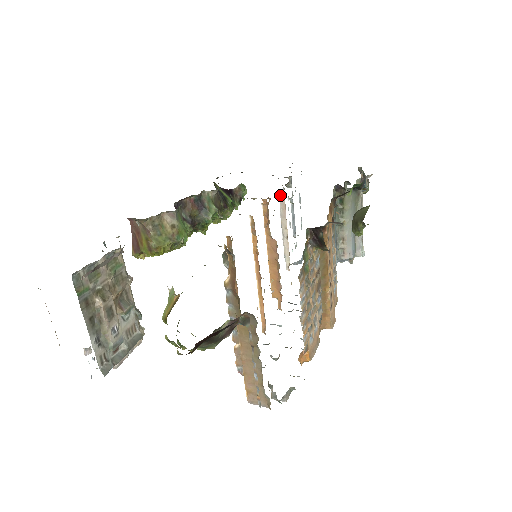
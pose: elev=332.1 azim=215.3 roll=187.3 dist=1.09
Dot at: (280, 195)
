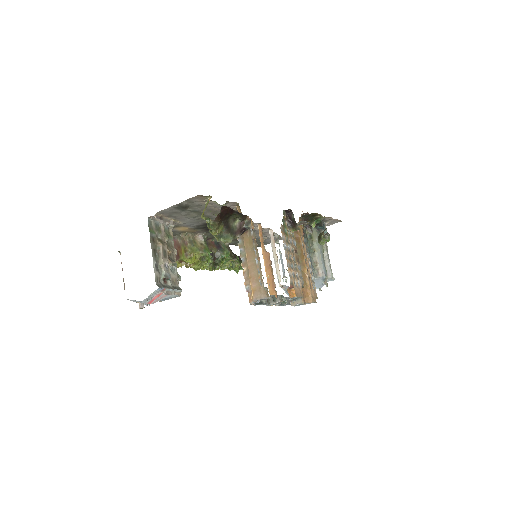
Dot at: (270, 234)
